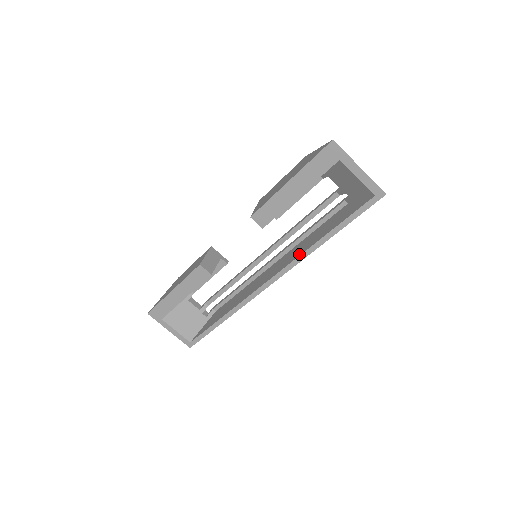
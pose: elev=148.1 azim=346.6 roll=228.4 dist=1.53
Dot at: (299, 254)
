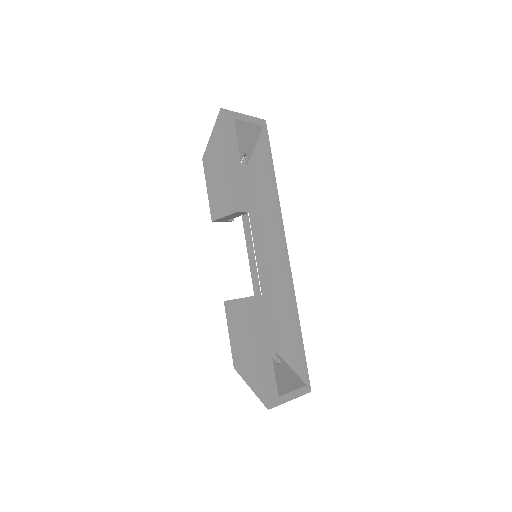
Dot at: (275, 210)
